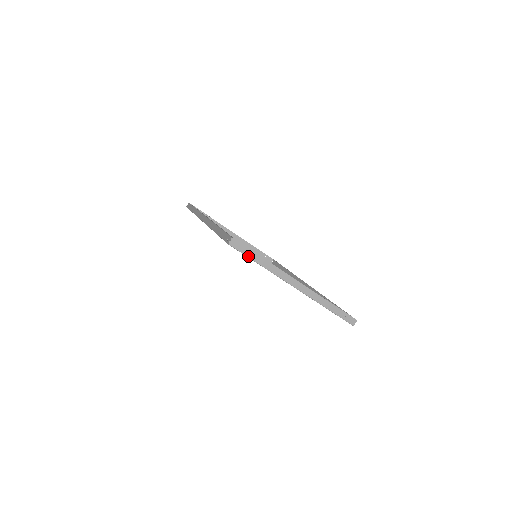
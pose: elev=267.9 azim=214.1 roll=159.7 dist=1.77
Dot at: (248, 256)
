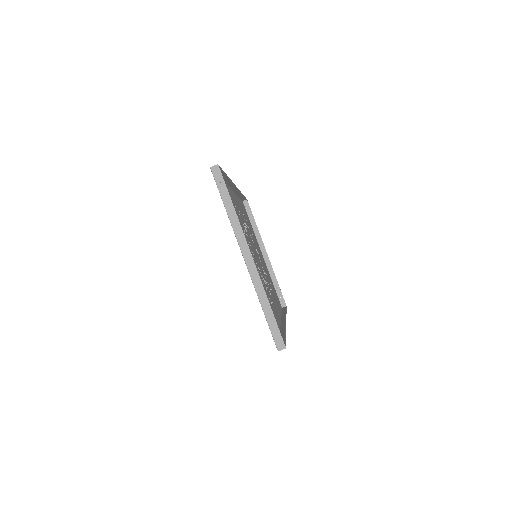
Dot at: (221, 192)
